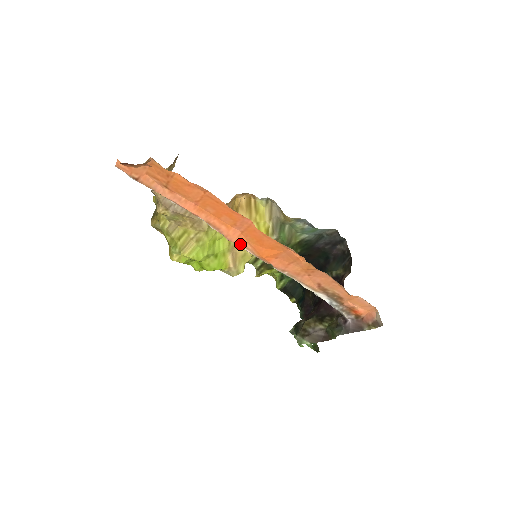
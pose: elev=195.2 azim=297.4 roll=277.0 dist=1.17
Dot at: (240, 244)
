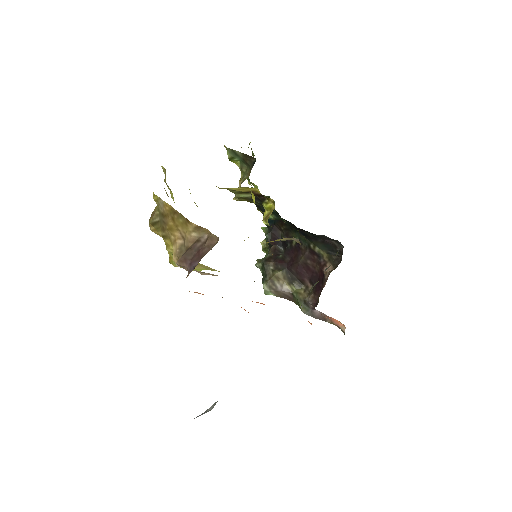
Dot at: occluded
